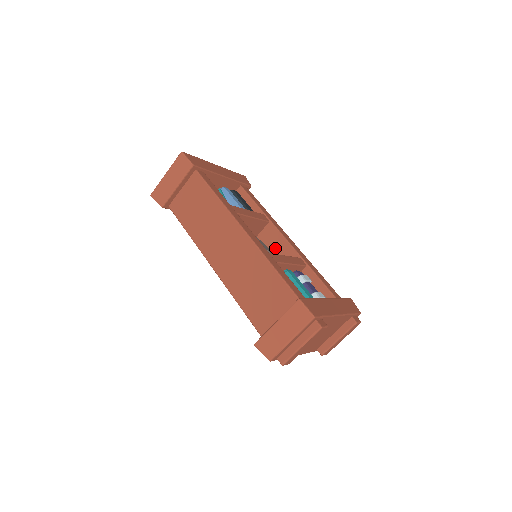
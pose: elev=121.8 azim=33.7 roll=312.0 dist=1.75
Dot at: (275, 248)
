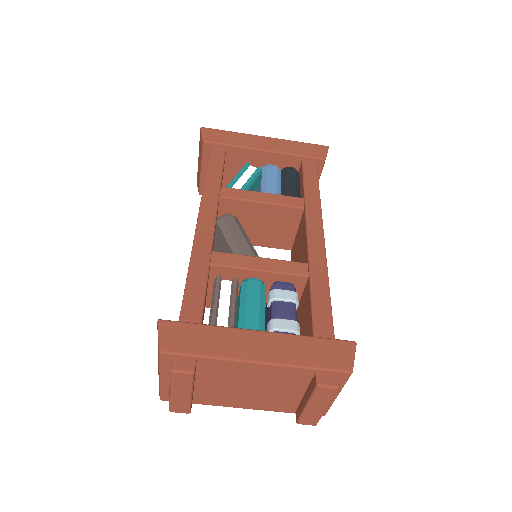
Dot at: (301, 247)
